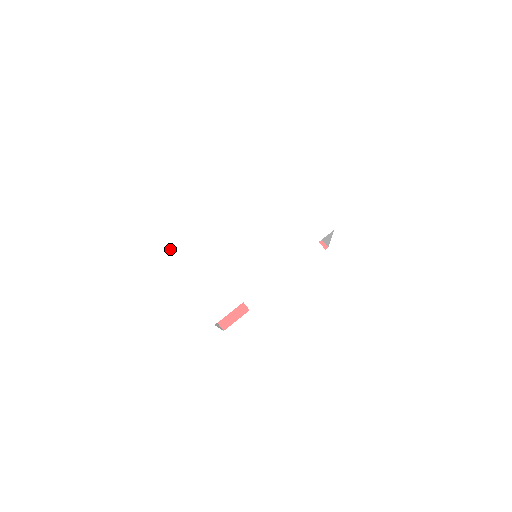
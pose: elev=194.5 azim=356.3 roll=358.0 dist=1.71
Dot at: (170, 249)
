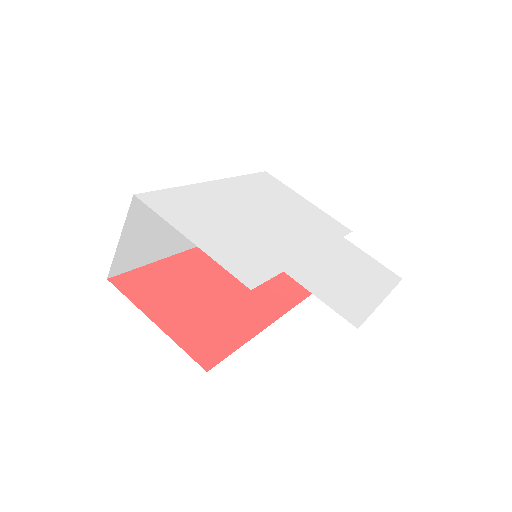
Dot at: (149, 194)
